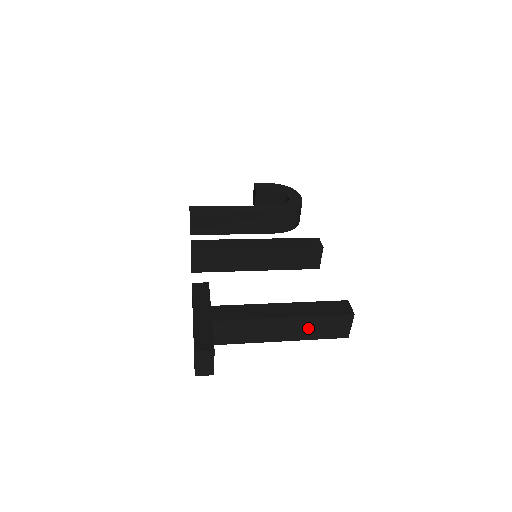
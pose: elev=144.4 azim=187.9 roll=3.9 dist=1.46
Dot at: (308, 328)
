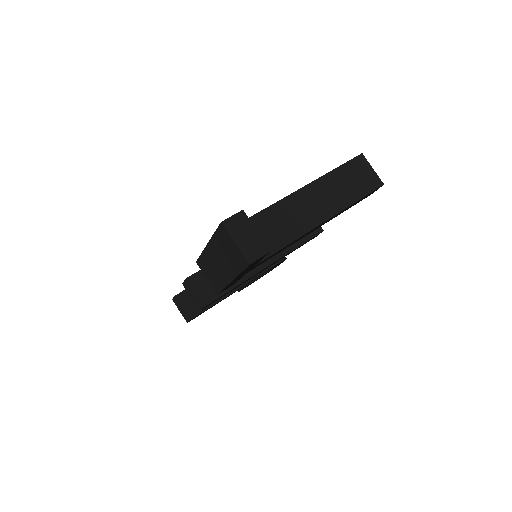
Dot at: (335, 191)
